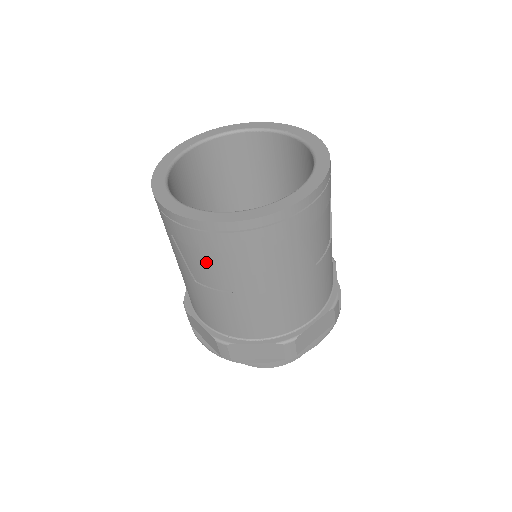
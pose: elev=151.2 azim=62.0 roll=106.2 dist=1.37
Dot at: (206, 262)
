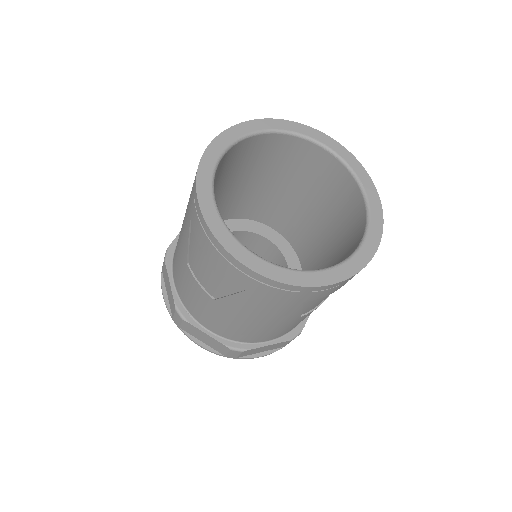
Dot at: (207, 267)
